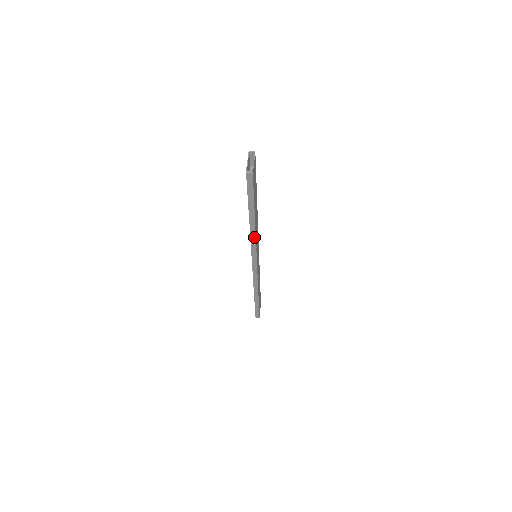
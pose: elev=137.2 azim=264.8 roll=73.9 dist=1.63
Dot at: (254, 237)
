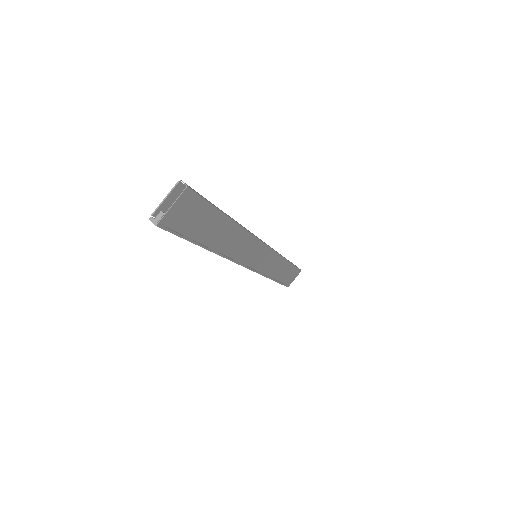
Dot at: (223, 256)
